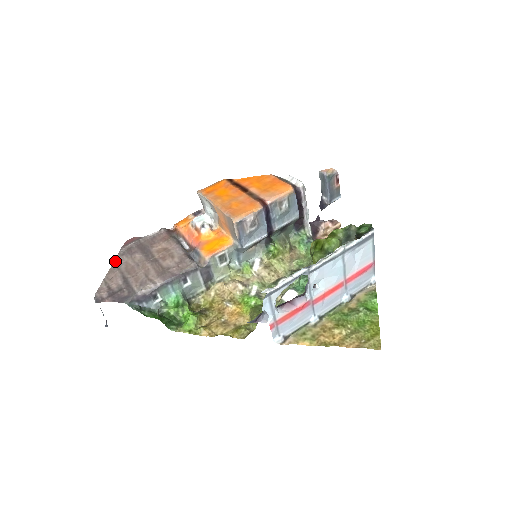
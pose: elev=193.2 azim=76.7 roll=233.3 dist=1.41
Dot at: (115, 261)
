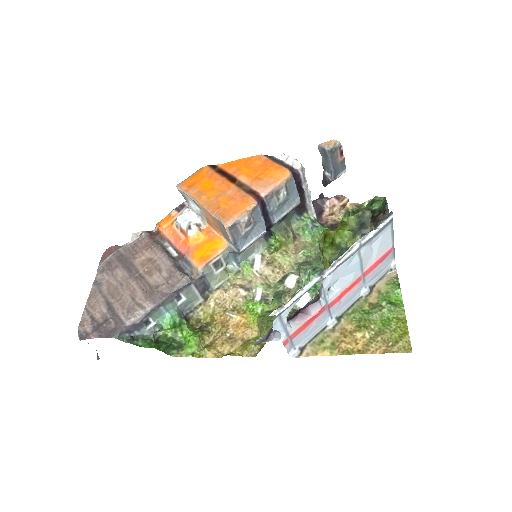
Dot at: (95, 281)
